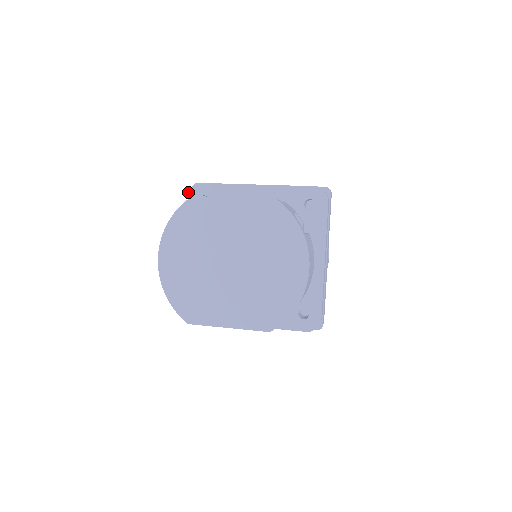
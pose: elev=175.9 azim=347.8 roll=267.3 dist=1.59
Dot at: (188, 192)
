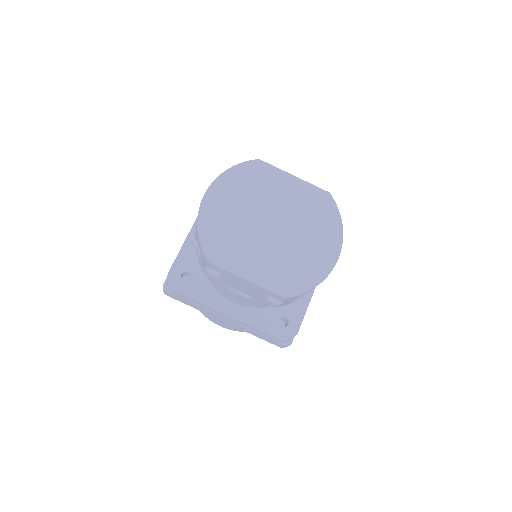
Dot at: occluded
